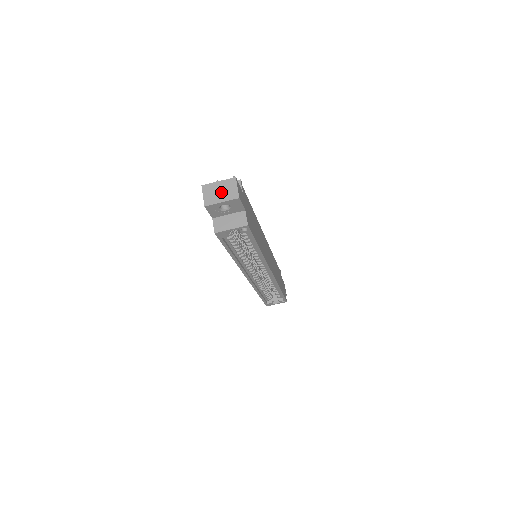
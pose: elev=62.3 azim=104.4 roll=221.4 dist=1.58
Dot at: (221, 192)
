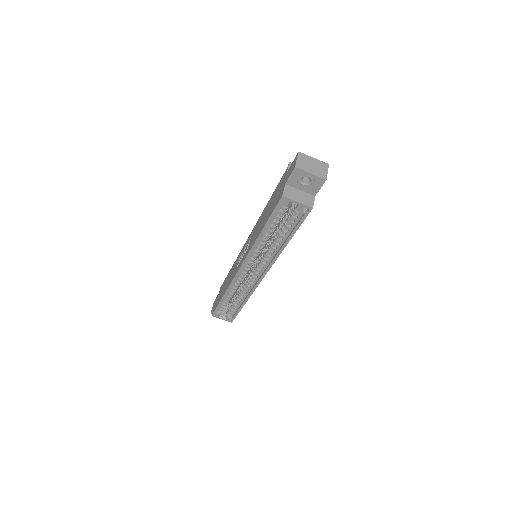
Dot at: (313, 166)
